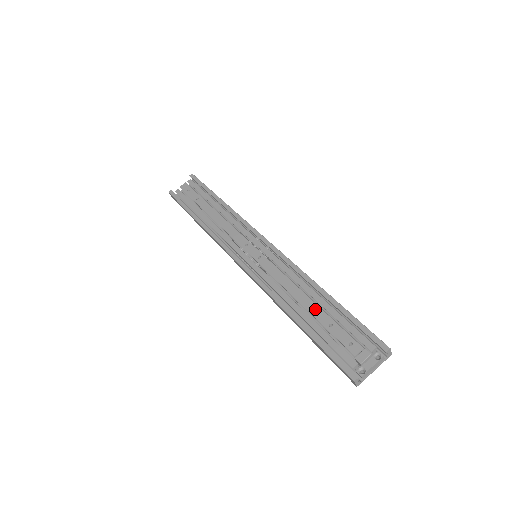
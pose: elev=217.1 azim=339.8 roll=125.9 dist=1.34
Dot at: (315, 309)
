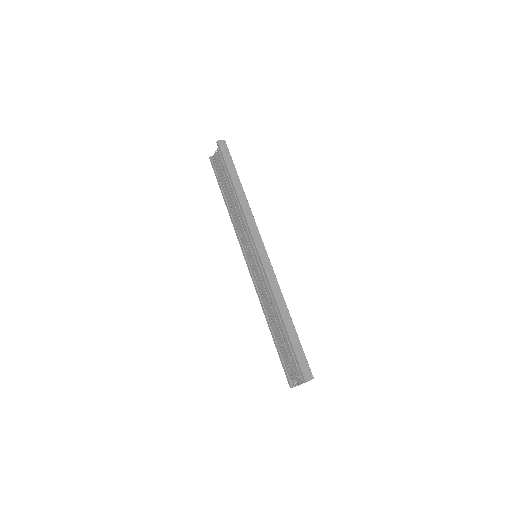
Dot at: (277, 328)
